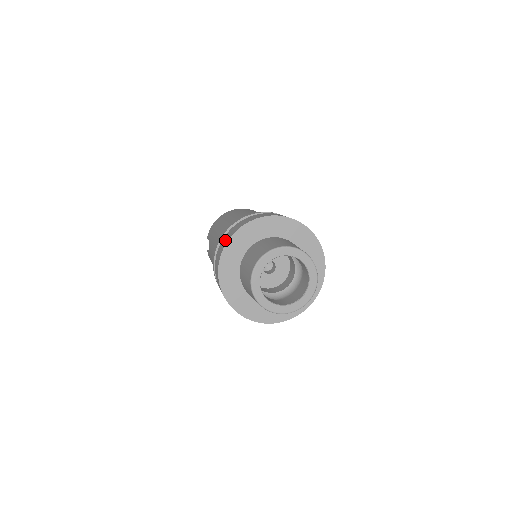
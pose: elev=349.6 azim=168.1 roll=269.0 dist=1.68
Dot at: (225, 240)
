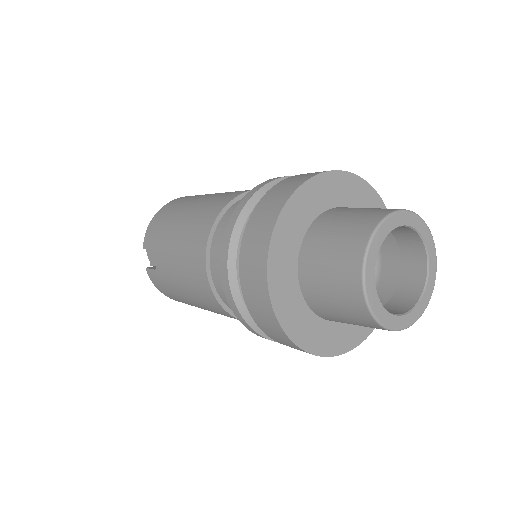
Dot at: (262, 223)
